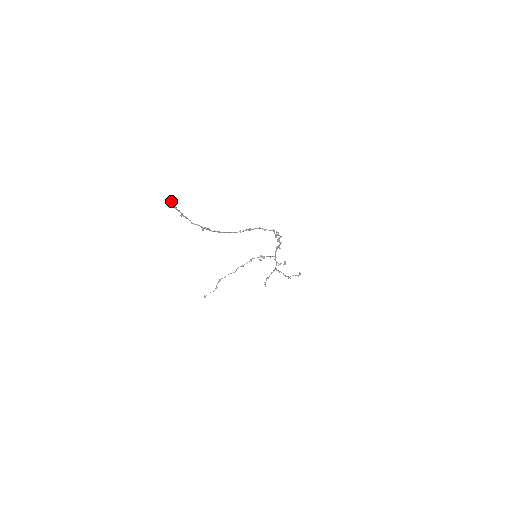
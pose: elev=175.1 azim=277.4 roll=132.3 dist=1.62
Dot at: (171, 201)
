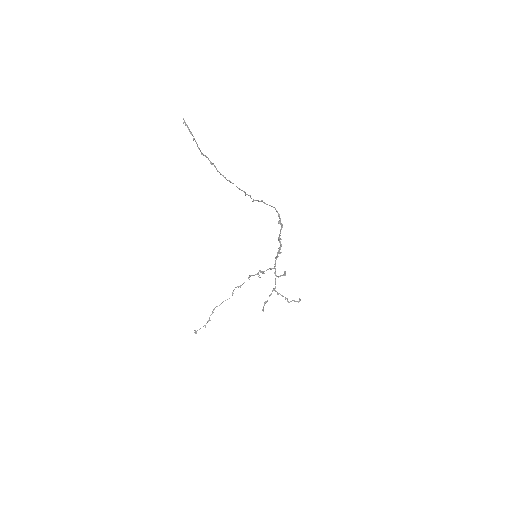
Dot at: occluded
